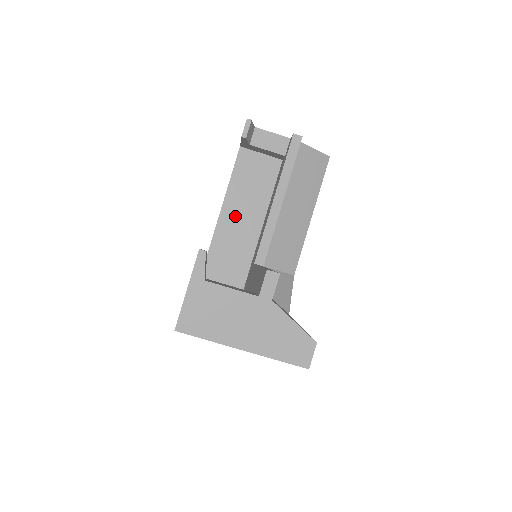
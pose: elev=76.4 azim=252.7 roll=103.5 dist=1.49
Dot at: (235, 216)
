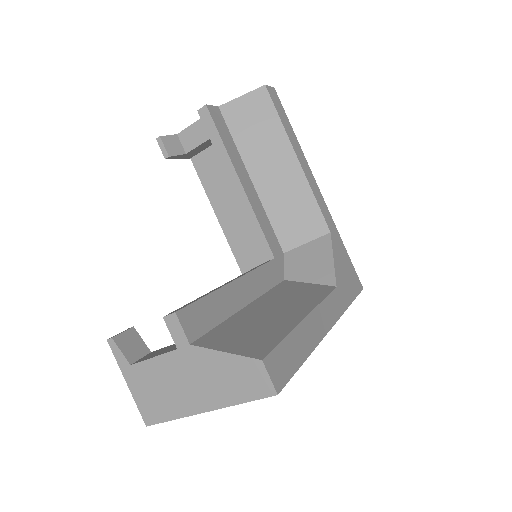
Dot at: (236, 223)
